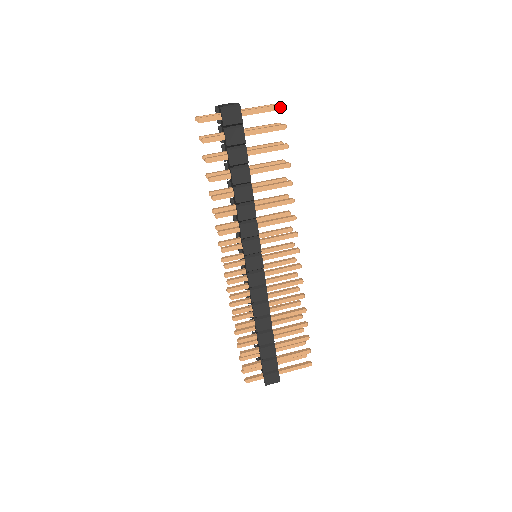
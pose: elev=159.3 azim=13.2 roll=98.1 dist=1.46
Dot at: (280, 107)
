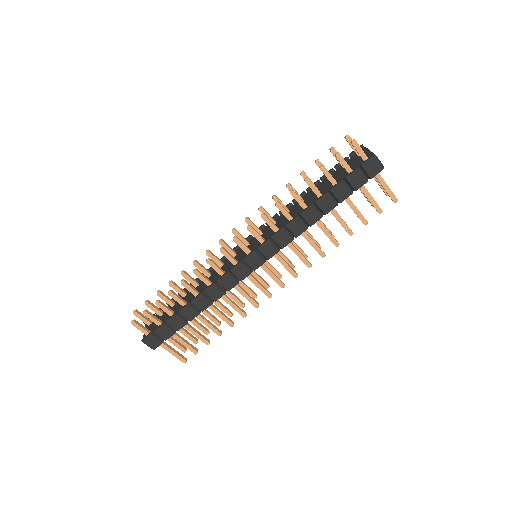
Dot at: (395, 199)
